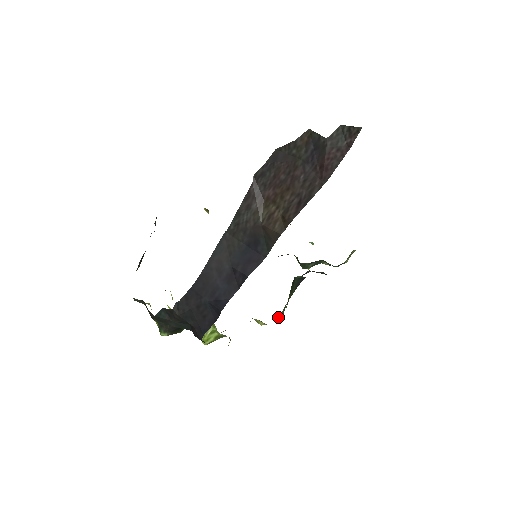
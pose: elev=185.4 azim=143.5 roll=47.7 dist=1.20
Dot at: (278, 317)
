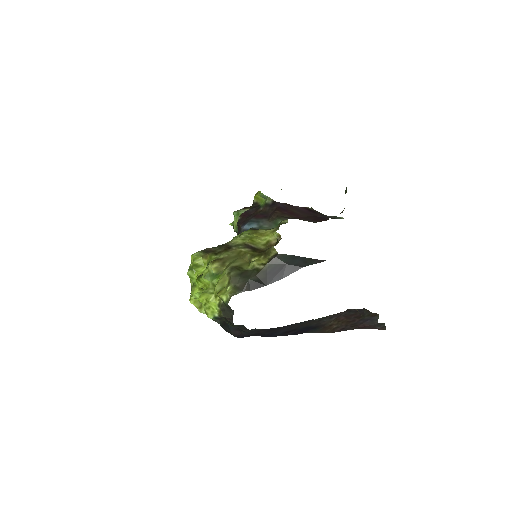
Dot at: occluded
